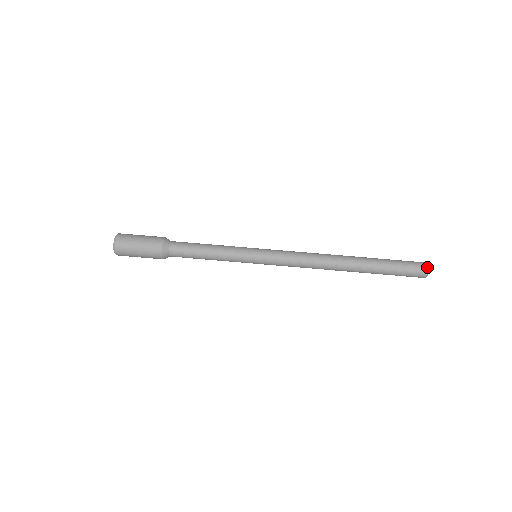
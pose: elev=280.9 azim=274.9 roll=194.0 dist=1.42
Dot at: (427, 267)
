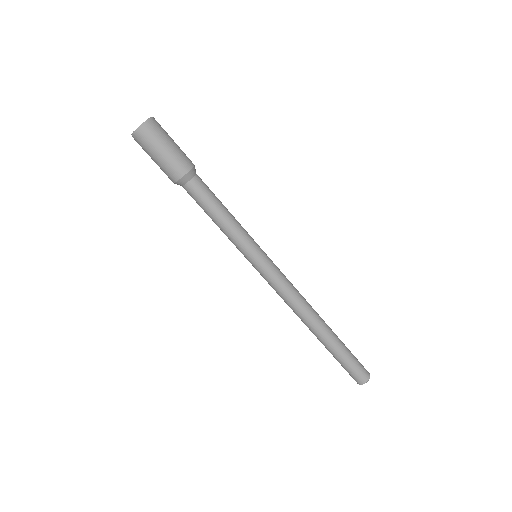
Dot at: (364, 383)
